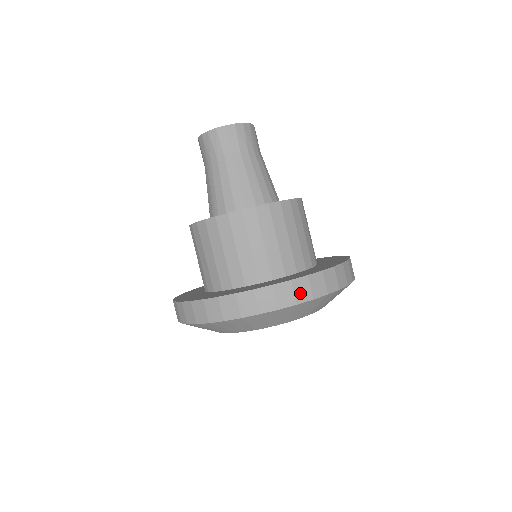
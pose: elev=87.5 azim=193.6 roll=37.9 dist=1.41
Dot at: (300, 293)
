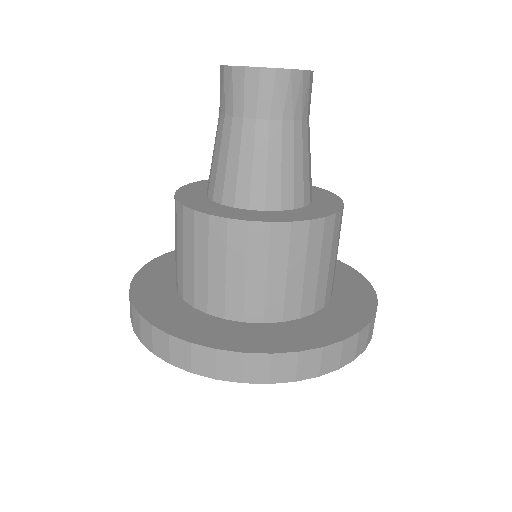
Dot at: (225, 368)
